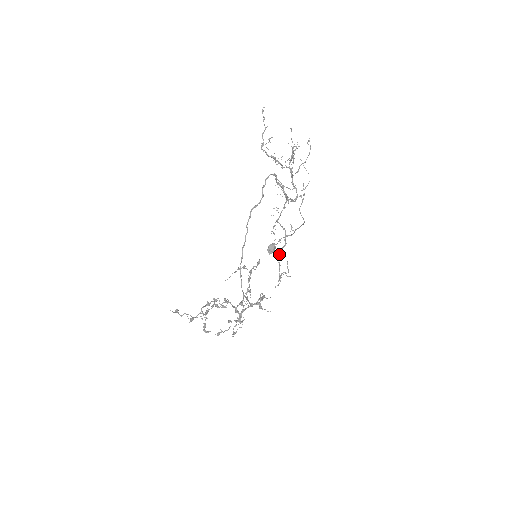
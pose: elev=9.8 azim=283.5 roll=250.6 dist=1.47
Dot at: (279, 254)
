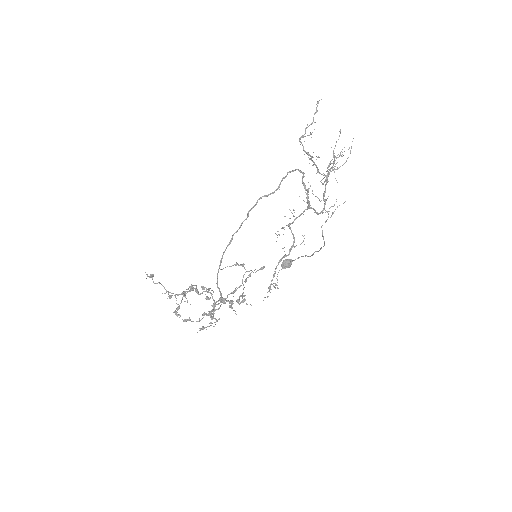
Dot at: (278, 262)
